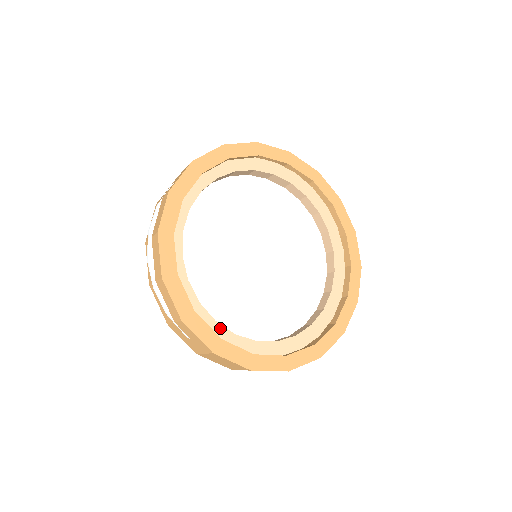
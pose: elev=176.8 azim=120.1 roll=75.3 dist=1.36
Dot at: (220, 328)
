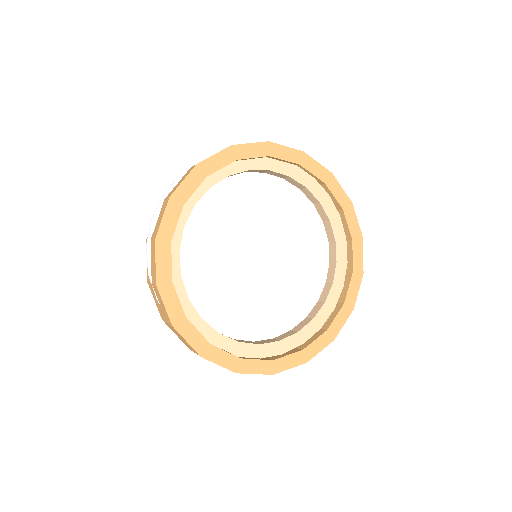
Dot at: (190, 306)
